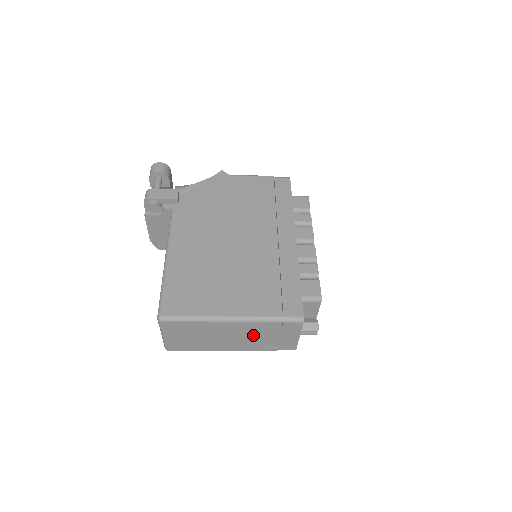
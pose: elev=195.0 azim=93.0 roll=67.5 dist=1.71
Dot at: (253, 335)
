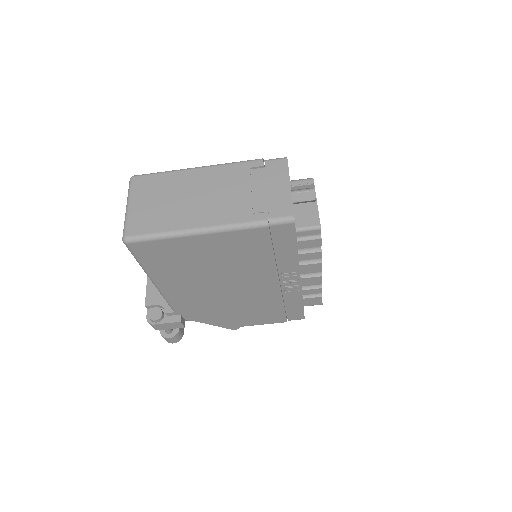
Dot at: (233, 188)
